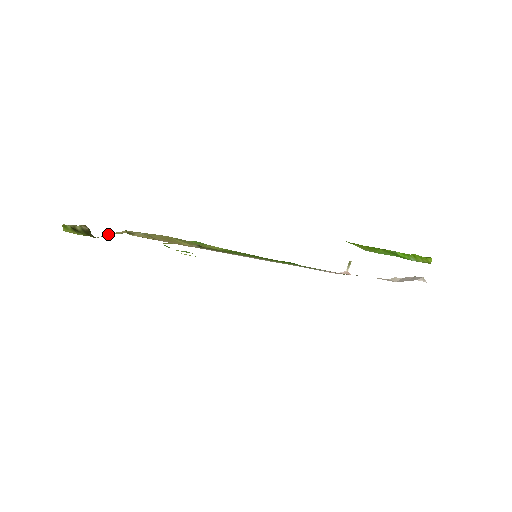
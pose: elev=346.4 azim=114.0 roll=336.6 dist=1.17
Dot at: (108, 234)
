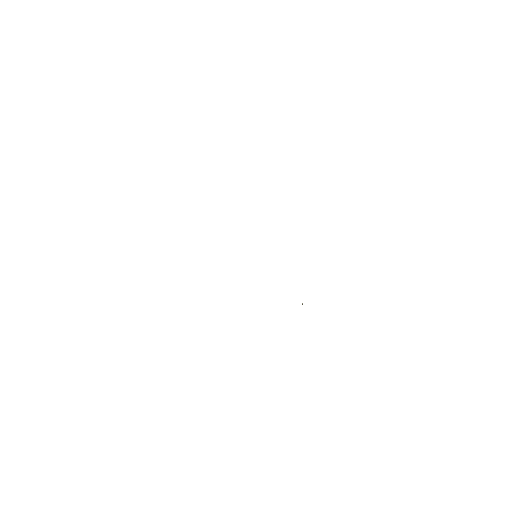
Dot at: occluded
